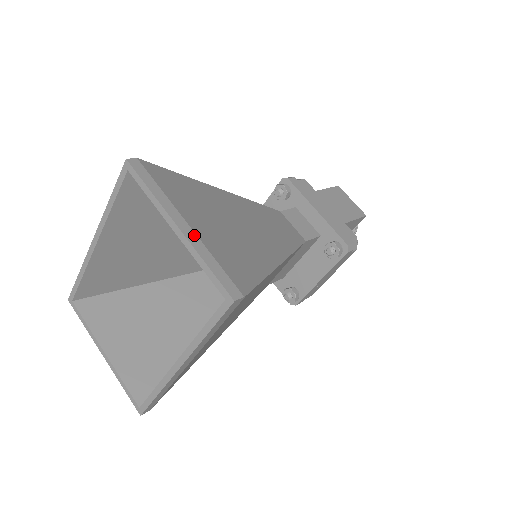
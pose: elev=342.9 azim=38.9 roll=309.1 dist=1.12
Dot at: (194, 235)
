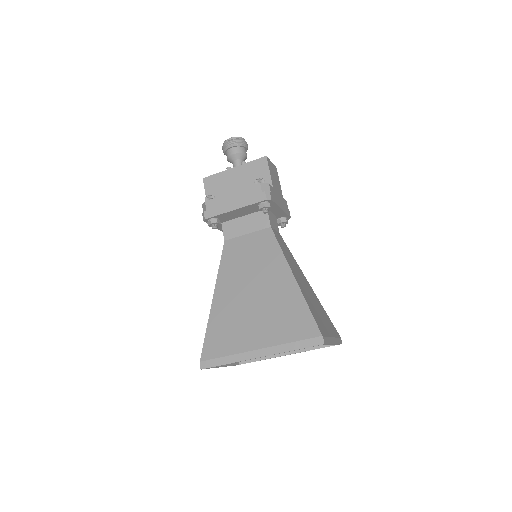
Dot at: (335, 339)
